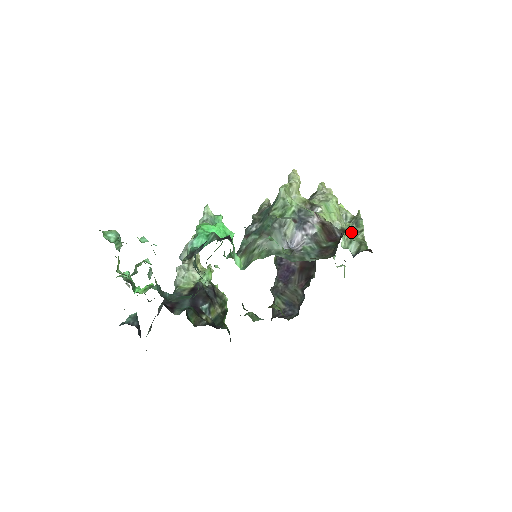
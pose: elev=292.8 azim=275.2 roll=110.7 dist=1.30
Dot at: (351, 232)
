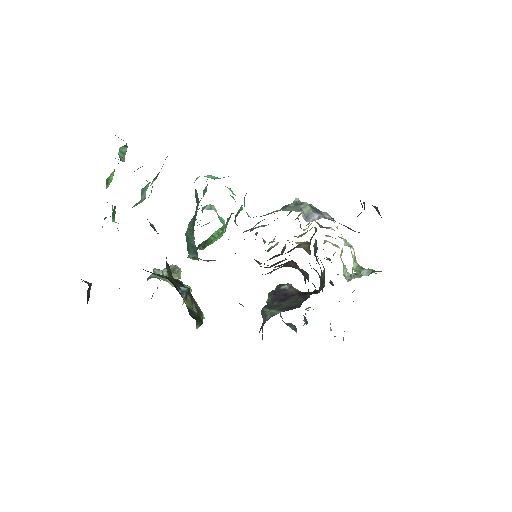
Dot at: (360, 272)
